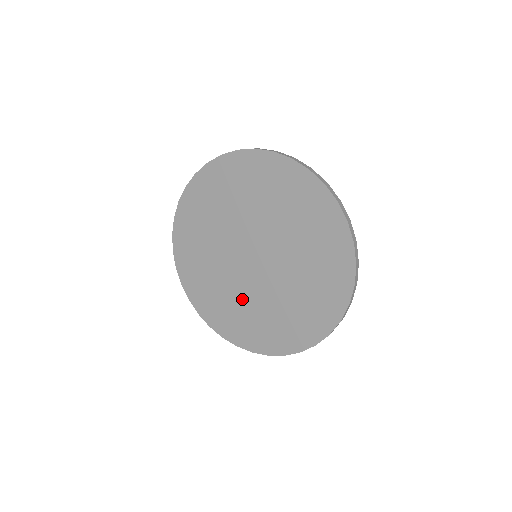
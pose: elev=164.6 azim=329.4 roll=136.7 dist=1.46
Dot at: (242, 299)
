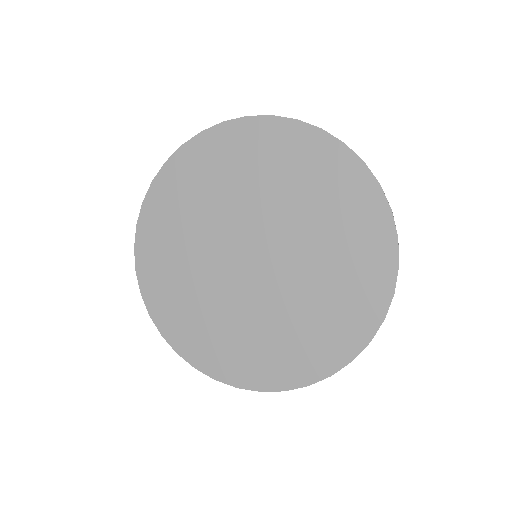
Dot at: (213, 300)
